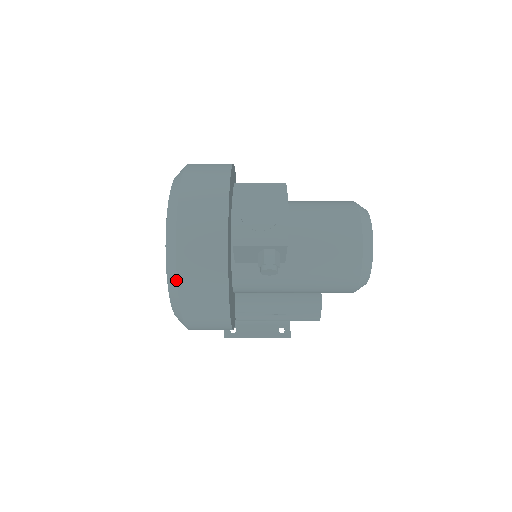
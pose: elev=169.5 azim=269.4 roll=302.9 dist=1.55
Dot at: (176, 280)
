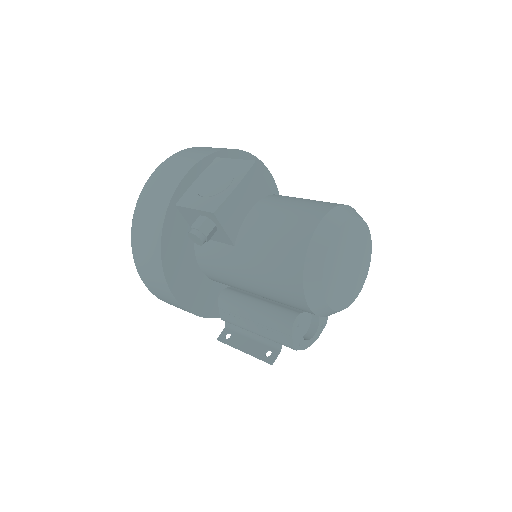
Dot at: (131, 229)
